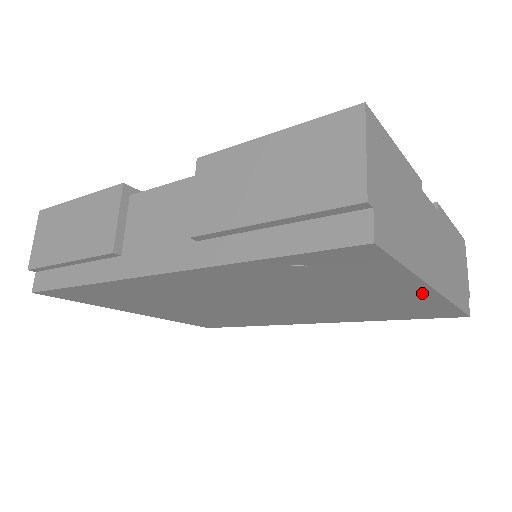
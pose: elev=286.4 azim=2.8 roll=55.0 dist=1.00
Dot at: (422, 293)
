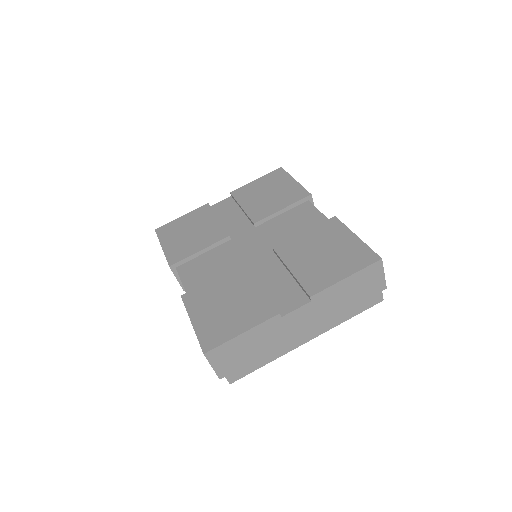
Dot at: occluded
